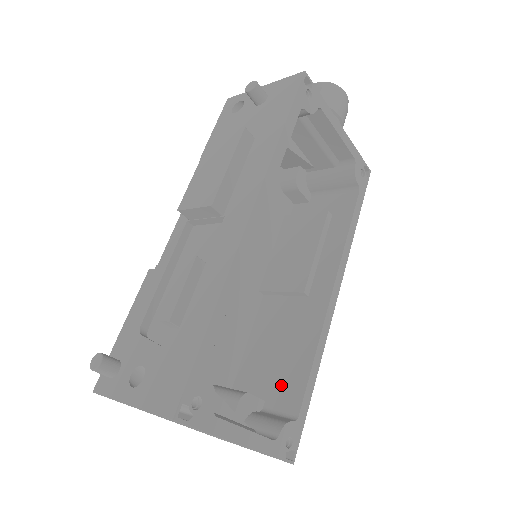
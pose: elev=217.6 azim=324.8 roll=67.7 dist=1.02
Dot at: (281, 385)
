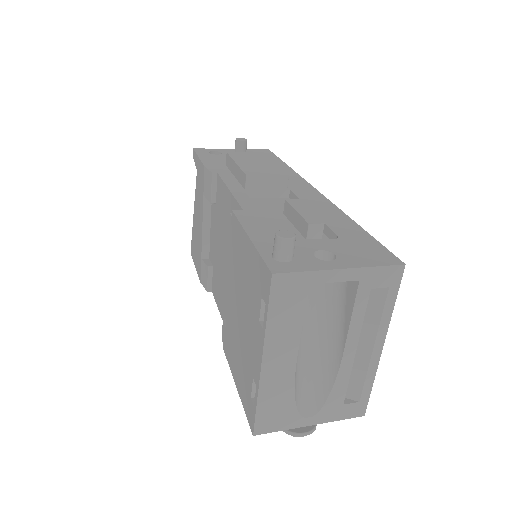
Dot at: occluded
